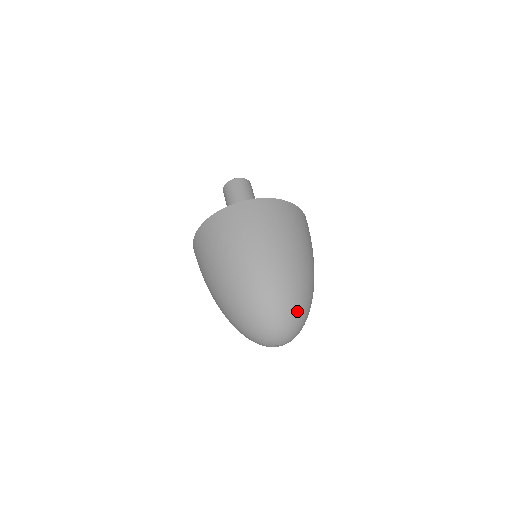
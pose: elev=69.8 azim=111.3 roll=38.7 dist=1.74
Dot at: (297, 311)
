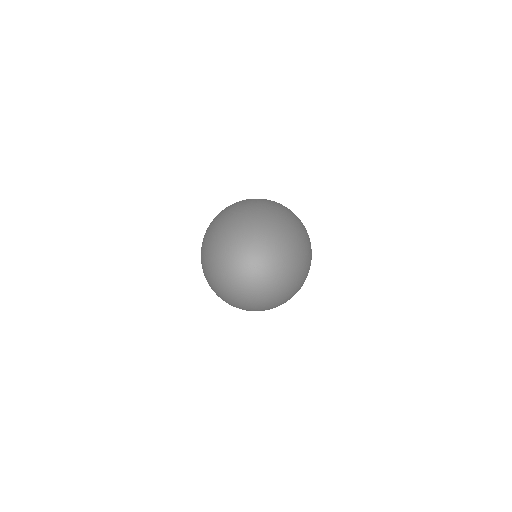
Dot at: (265, 233)
